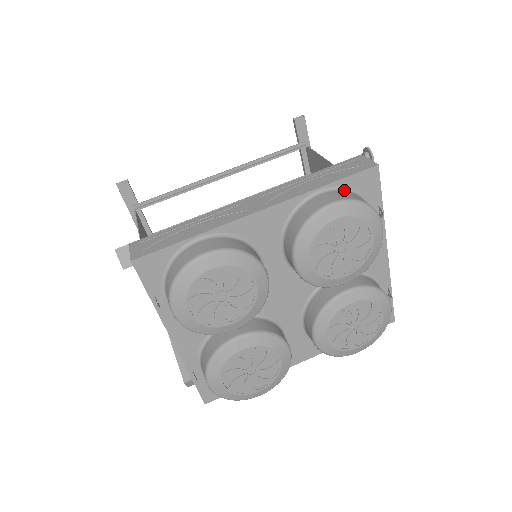
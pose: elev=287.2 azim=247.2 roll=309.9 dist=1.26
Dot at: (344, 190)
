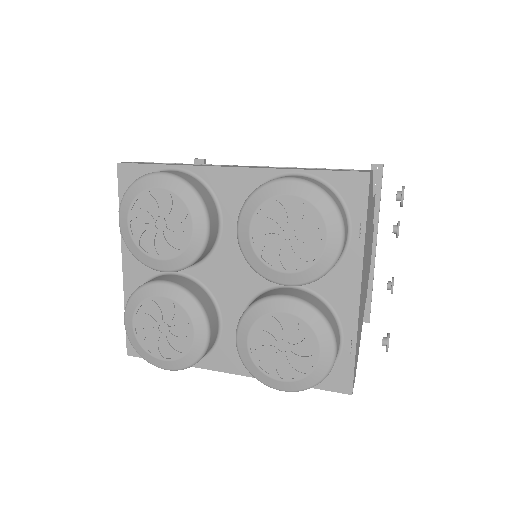
Dot at: (323, 183)
